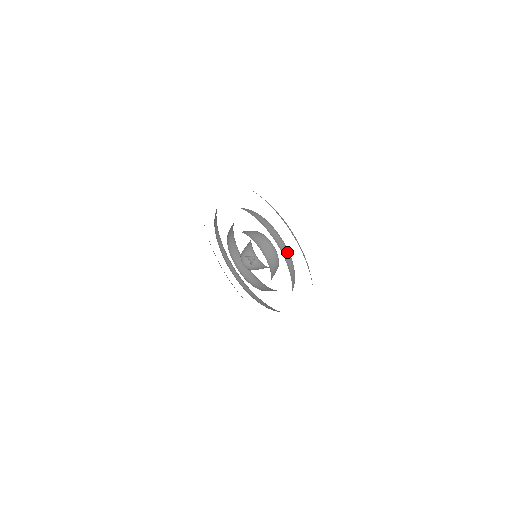
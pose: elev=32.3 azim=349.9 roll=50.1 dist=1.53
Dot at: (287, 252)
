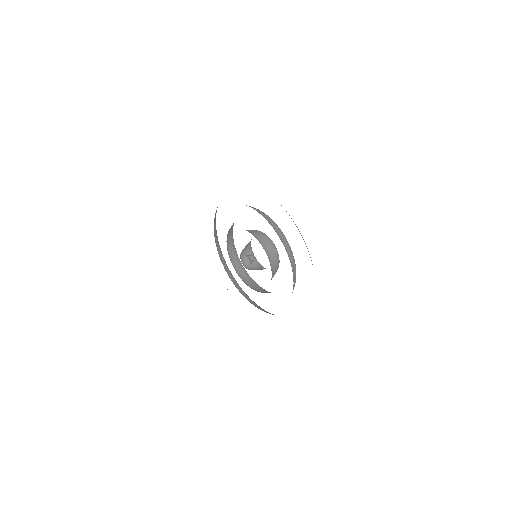
Dot at: (295, 280)
